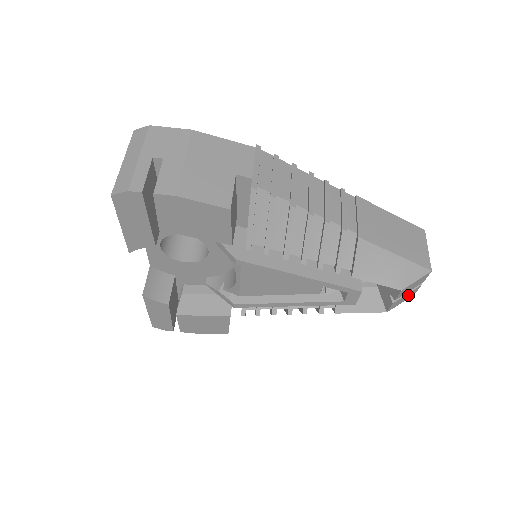
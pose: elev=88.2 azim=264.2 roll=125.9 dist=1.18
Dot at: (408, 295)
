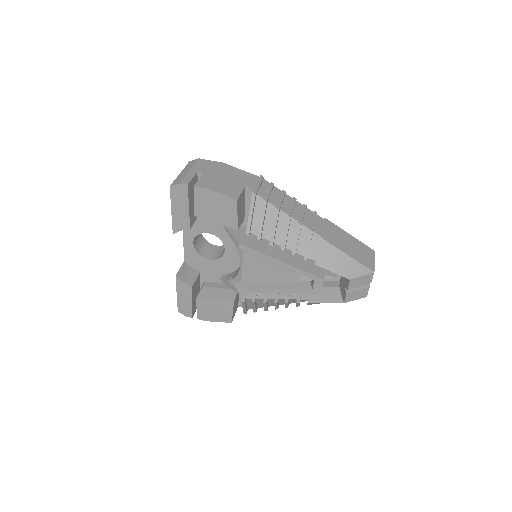
Dot at: (360, 293)
